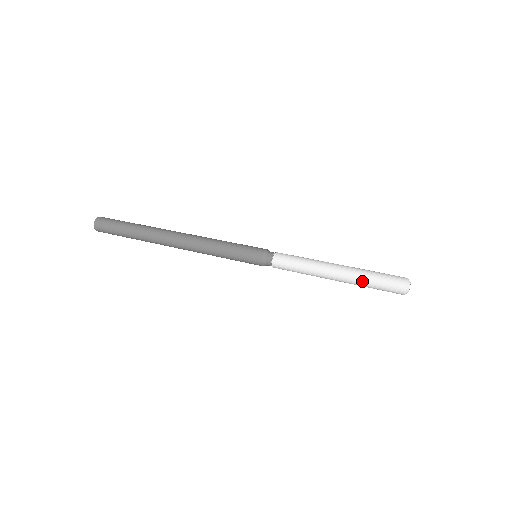
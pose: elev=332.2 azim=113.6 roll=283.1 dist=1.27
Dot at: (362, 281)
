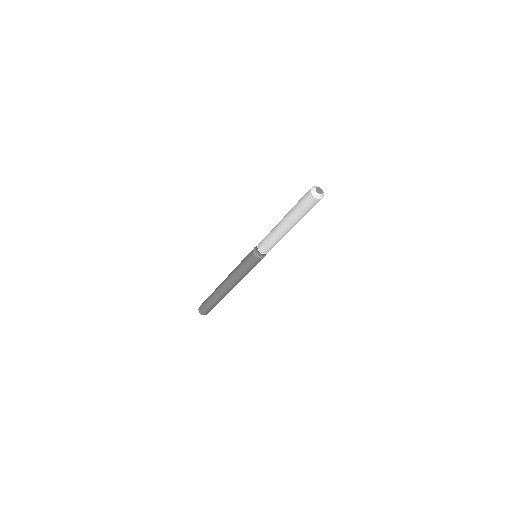
Dot at: occluded
